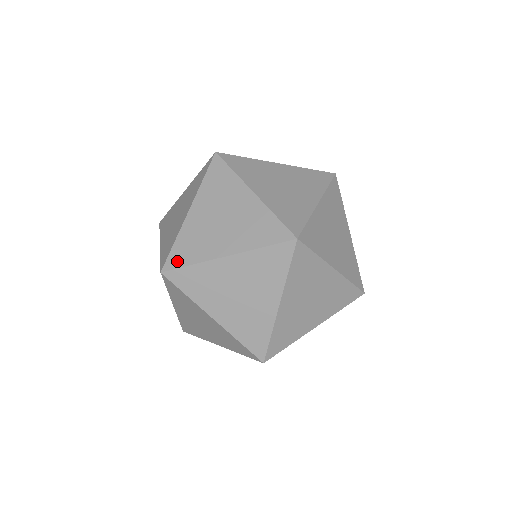
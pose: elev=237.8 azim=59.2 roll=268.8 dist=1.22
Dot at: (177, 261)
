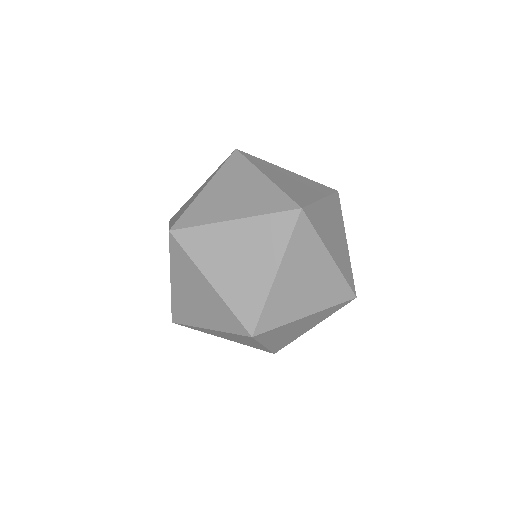
Dot at: (178, 319)
